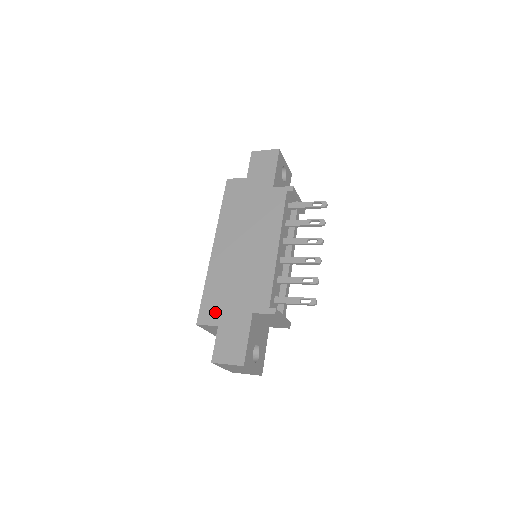
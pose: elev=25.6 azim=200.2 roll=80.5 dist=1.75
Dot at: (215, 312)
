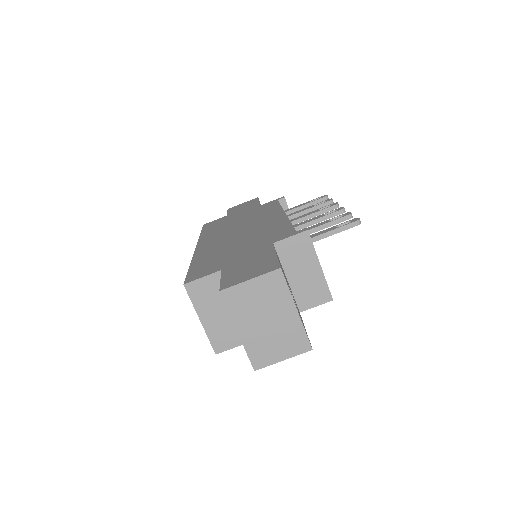
Dot at: (213, 266)
